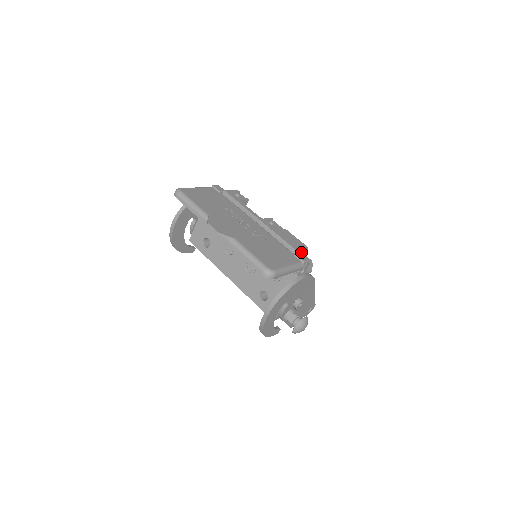
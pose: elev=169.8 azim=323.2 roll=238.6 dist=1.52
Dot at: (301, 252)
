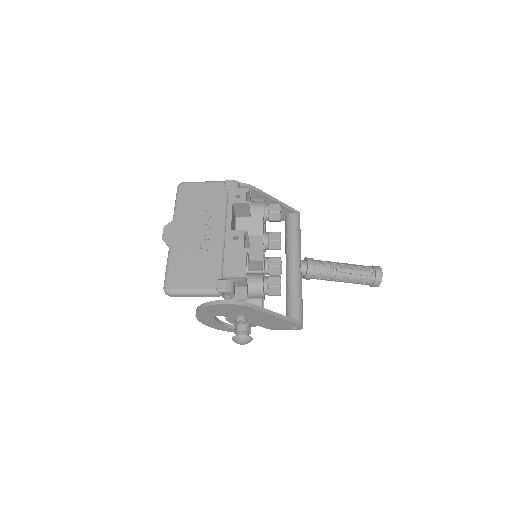
Dot at: (233, 278)
